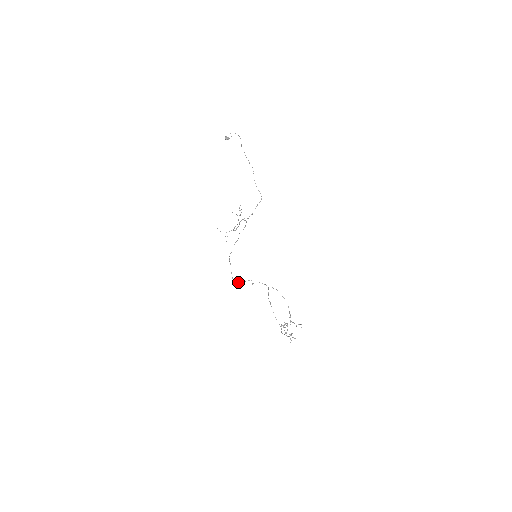
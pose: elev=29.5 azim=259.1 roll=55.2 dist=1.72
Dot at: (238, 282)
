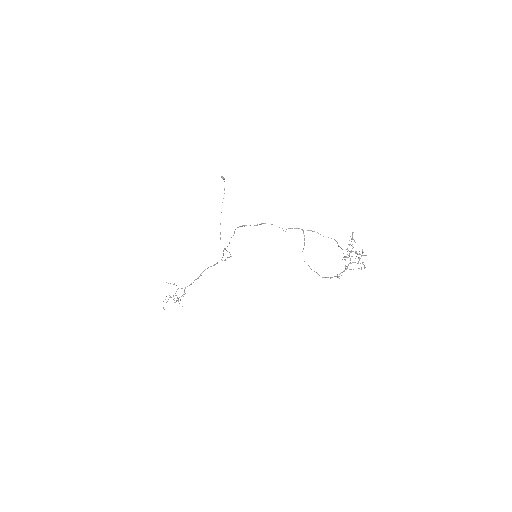
Dot at: occluded
